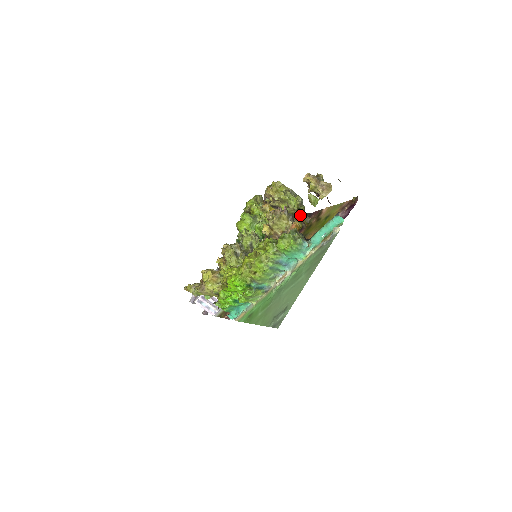
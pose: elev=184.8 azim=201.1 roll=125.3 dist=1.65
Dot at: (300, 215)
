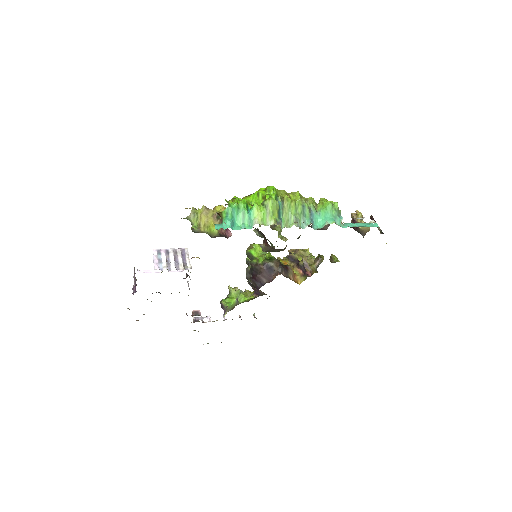
Dot at: (314, 264)
